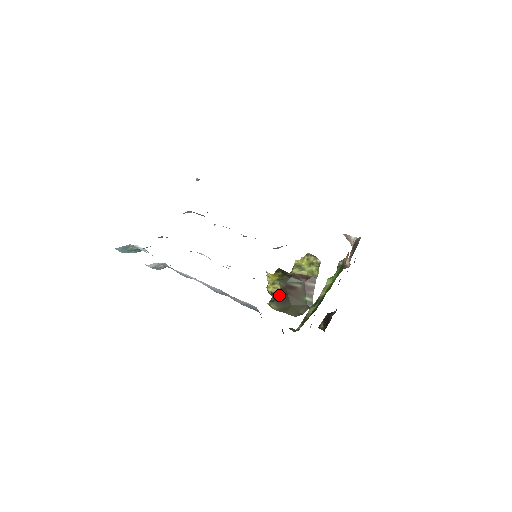
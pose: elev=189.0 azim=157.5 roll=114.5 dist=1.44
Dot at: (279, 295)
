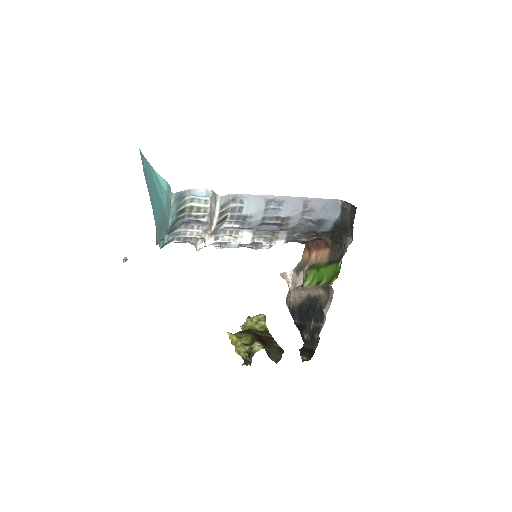
Dot at: (256, 340)
